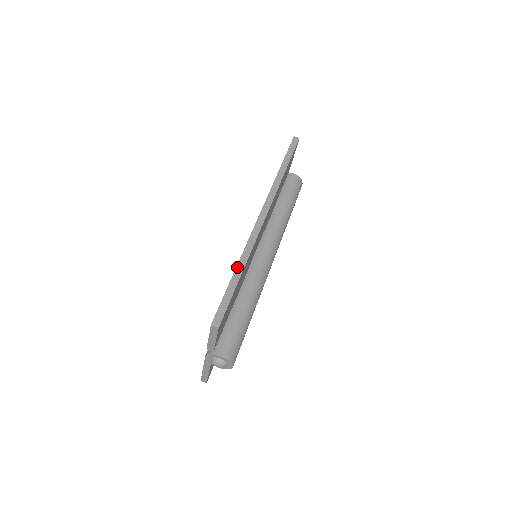
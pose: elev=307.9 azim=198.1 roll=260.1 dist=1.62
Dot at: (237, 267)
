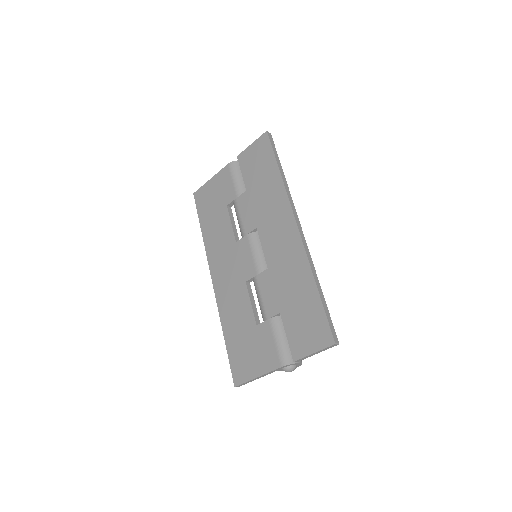
Dot at: (317, 284)
